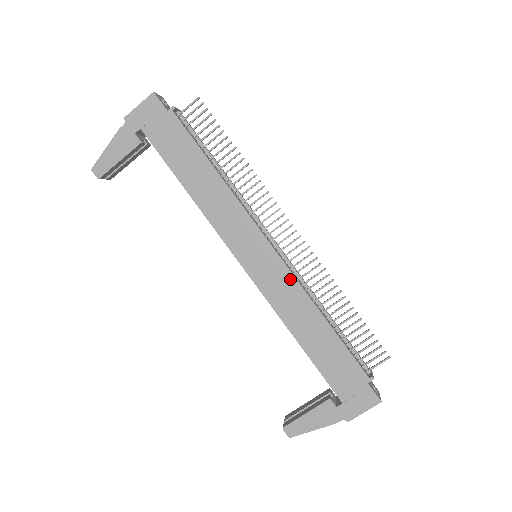
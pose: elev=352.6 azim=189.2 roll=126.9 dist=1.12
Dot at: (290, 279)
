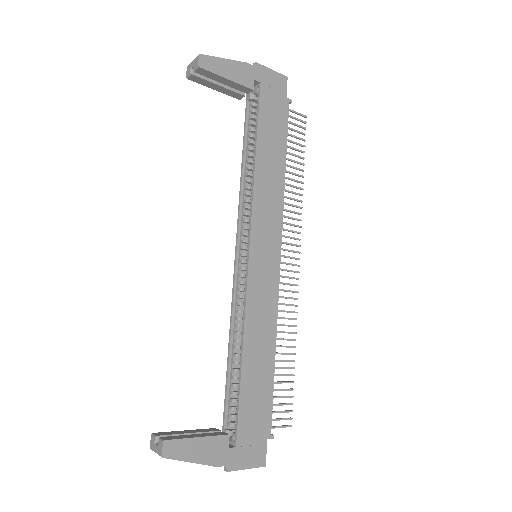
Dot at: (274, 297)
